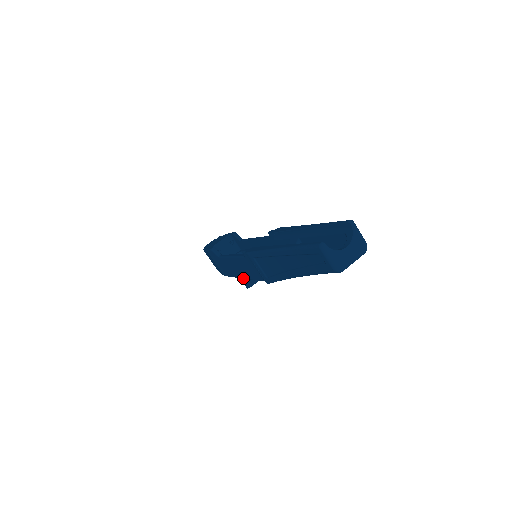
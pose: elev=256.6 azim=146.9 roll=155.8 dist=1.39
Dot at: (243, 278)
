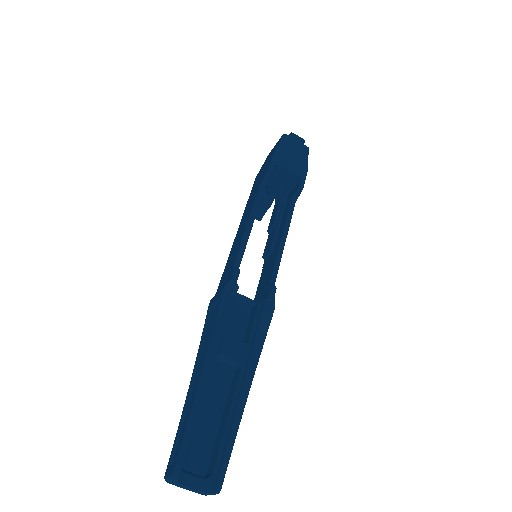
Dot at: (237, 233)
